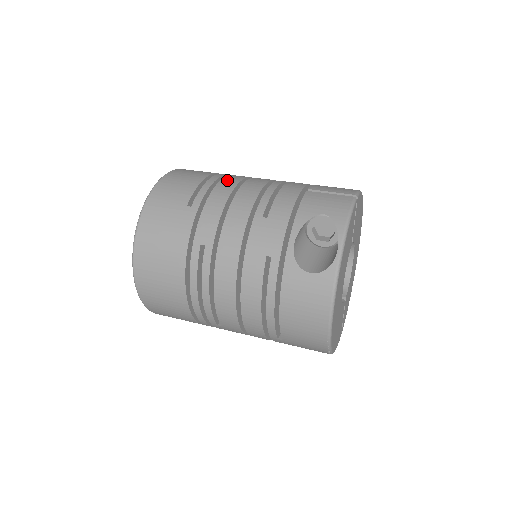
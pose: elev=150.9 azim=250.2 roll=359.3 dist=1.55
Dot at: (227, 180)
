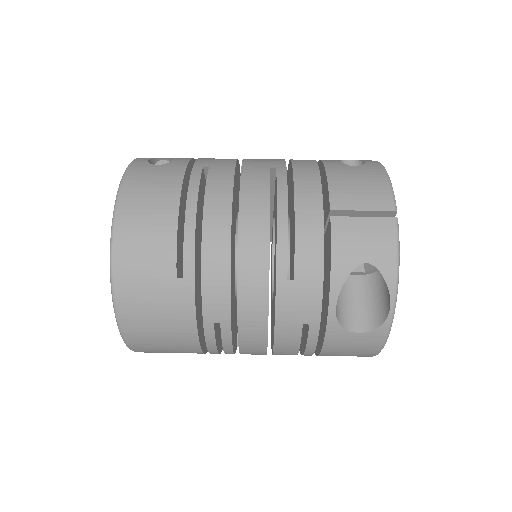
Dot at: (212, 213)
